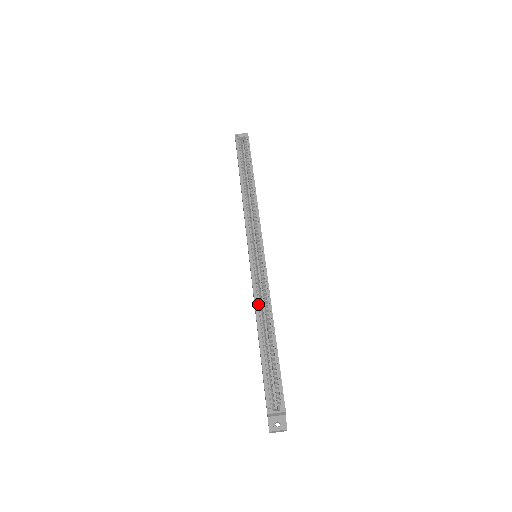
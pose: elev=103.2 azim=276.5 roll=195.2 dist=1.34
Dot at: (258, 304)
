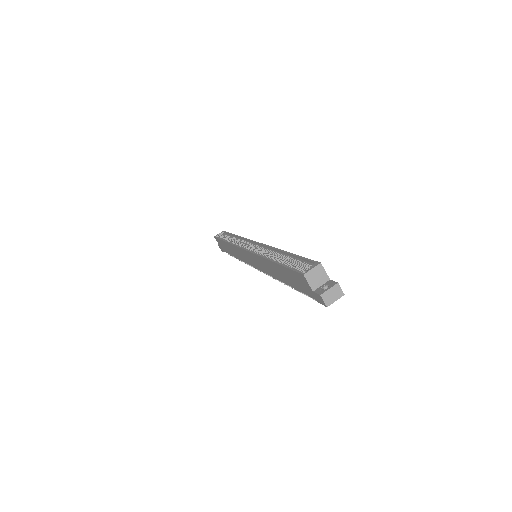
Dot at: occluded
